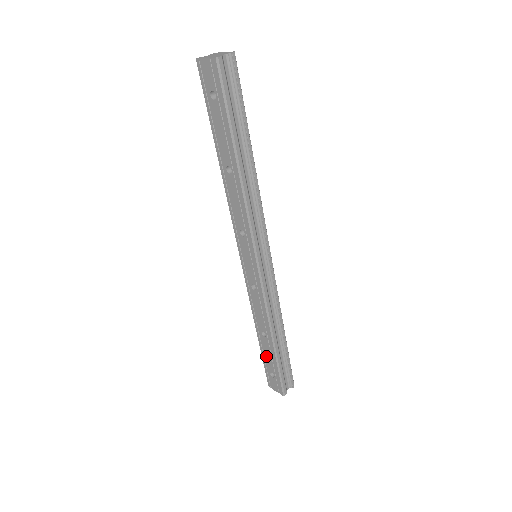
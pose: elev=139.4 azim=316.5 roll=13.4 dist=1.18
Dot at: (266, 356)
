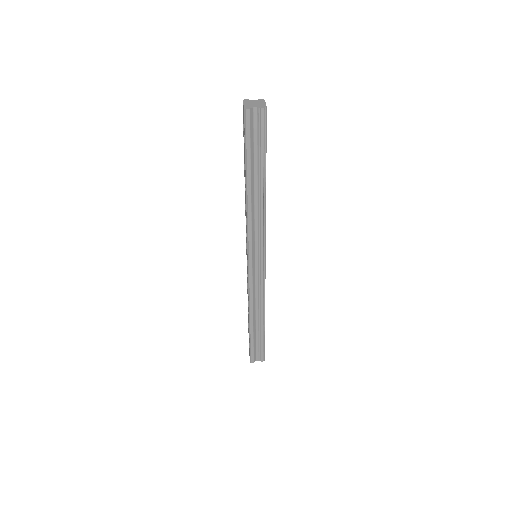
Dot at: occluded
